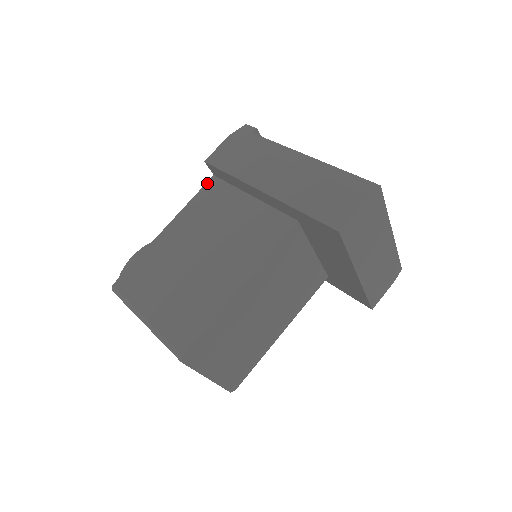
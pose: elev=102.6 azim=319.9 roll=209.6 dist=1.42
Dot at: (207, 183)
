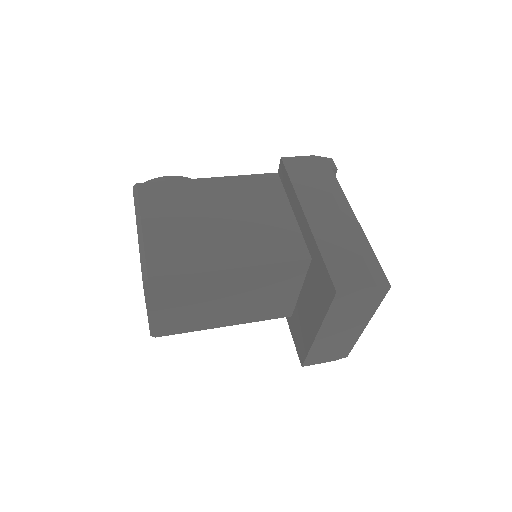
Dot at: (268, 174)
